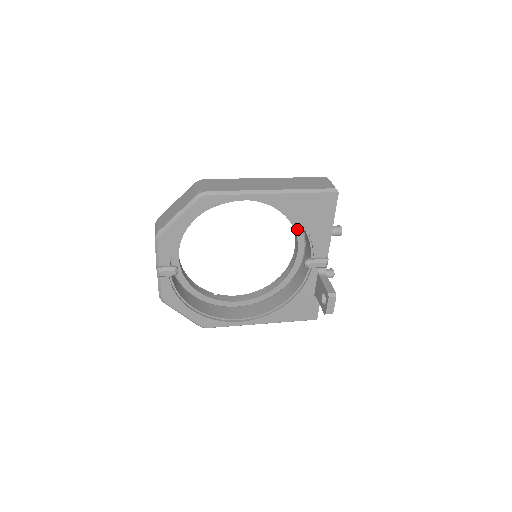
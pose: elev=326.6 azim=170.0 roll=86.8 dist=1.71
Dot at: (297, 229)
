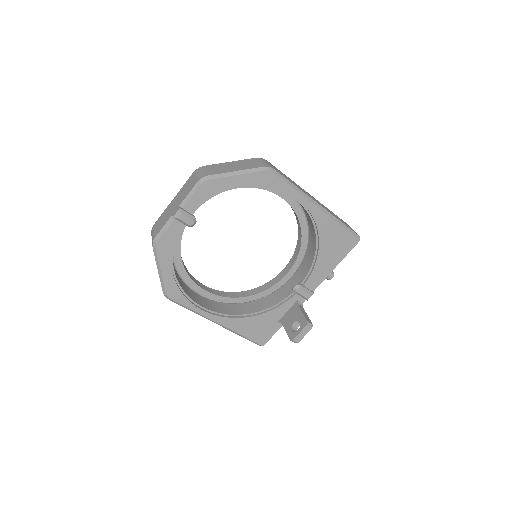
Dot at: (301, 253)
